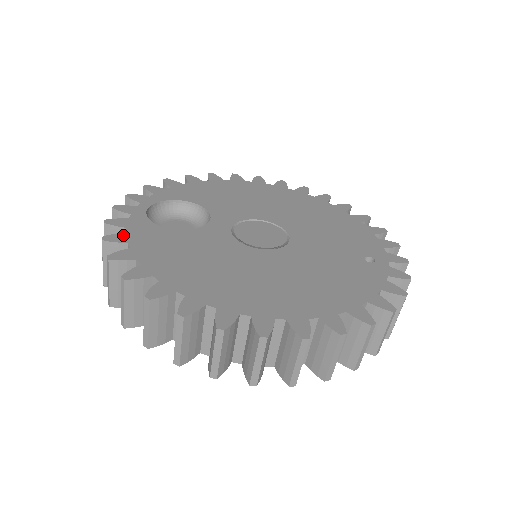
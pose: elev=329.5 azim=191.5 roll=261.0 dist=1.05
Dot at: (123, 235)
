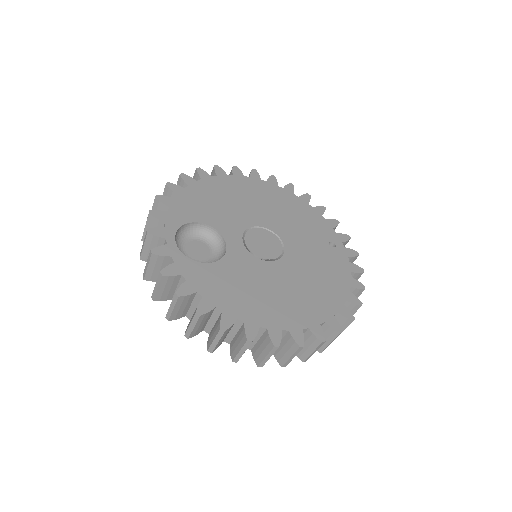
Dot at: (187, 285)
